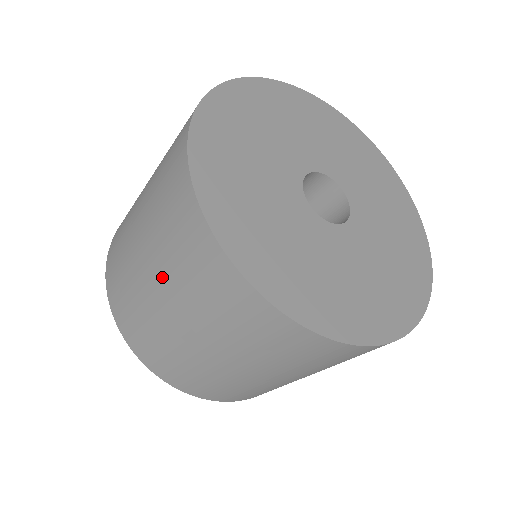
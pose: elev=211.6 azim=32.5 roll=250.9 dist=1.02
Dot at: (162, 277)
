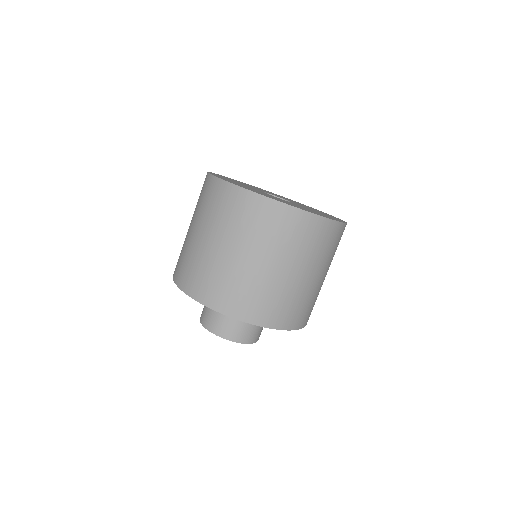
Dot at: (196, 221)
